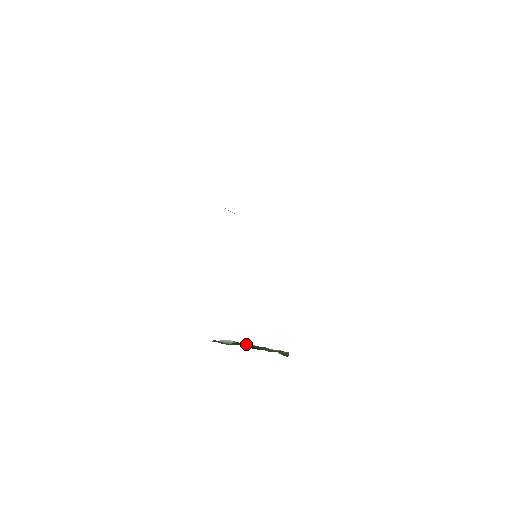
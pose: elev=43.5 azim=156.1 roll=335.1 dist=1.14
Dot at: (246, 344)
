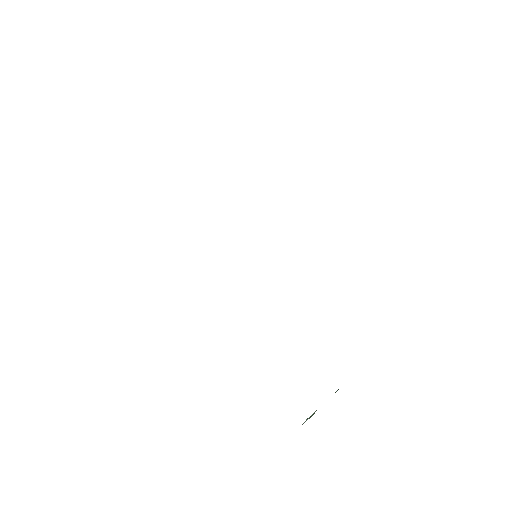
Dot at: occluded
